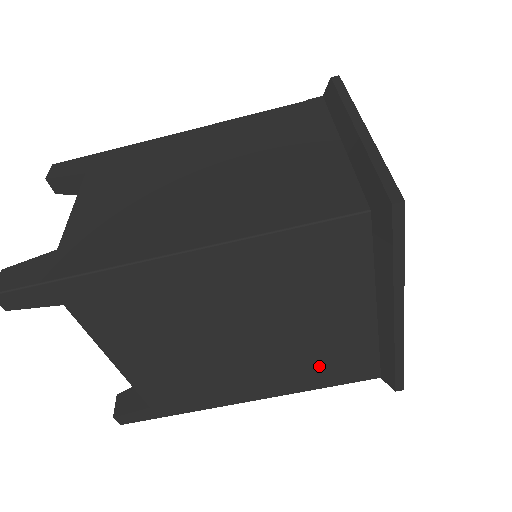
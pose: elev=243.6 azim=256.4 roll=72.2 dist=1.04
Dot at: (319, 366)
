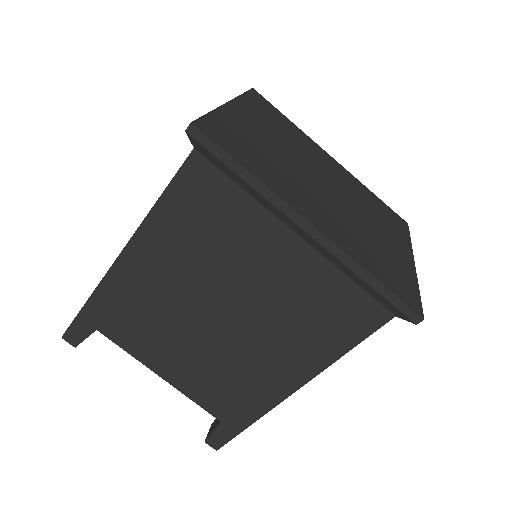
Dot at: (314, 323)
